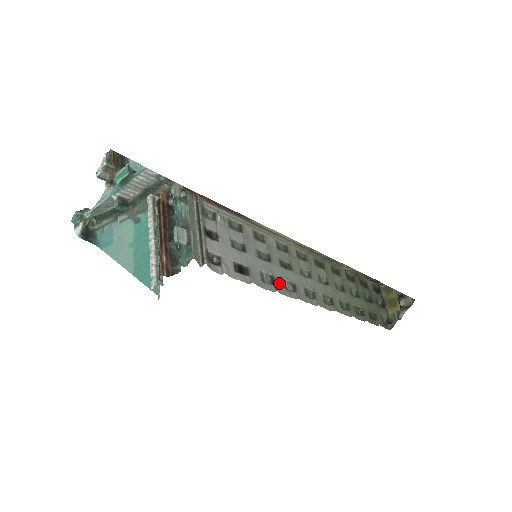
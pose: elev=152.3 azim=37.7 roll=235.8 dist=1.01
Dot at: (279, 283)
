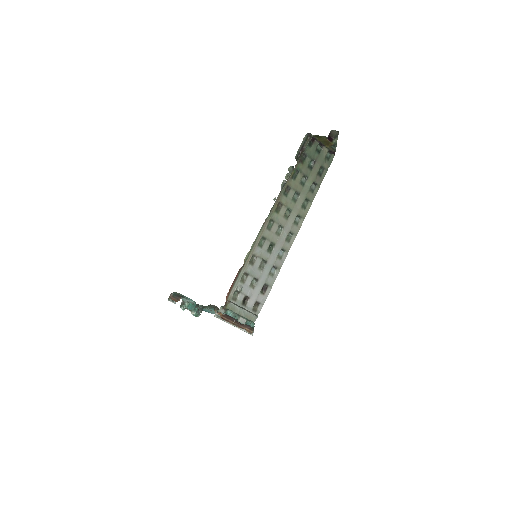
Dot at: (277, 263)
